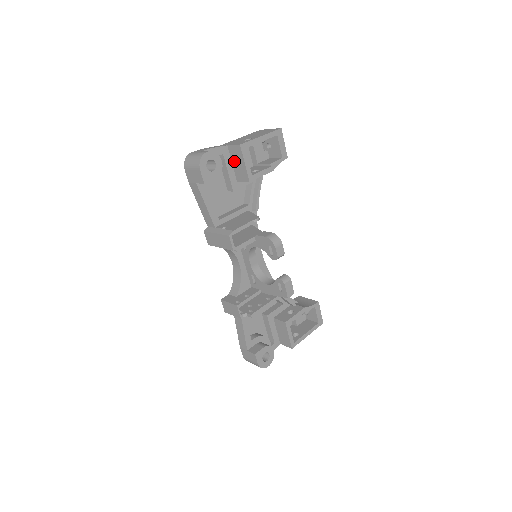
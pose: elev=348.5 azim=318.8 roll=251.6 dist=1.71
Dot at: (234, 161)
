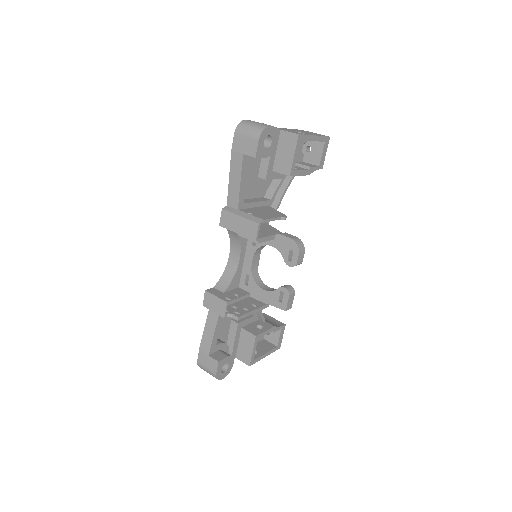
Dot at: (281, 148)
